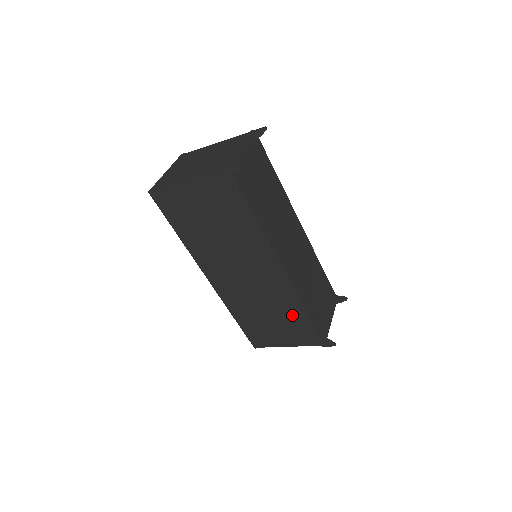
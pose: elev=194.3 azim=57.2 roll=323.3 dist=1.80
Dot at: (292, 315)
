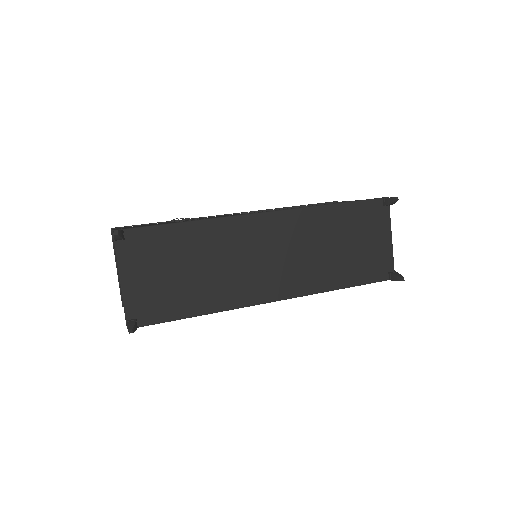
Dot at: occluded
